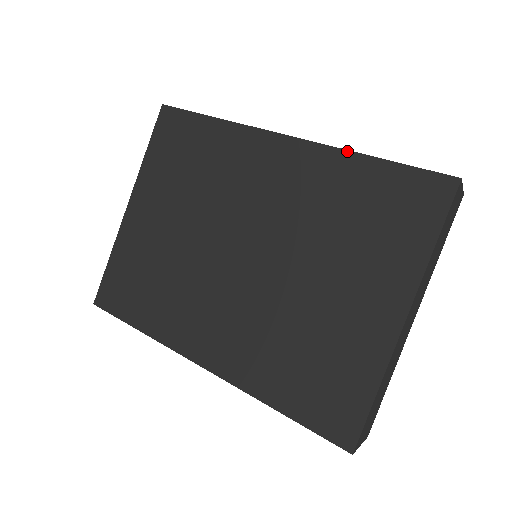
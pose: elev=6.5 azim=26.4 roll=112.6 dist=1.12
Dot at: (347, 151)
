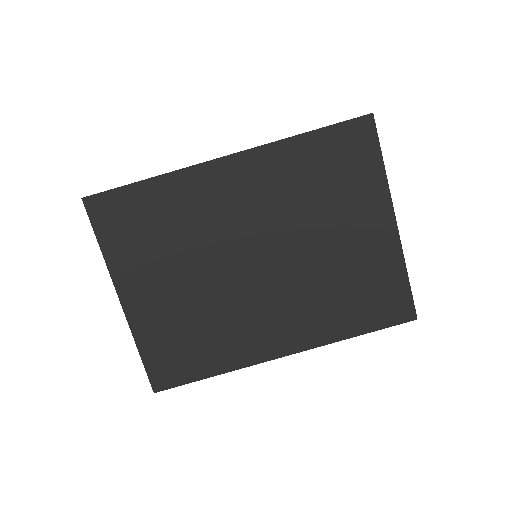
Dot at: (284, 140)
